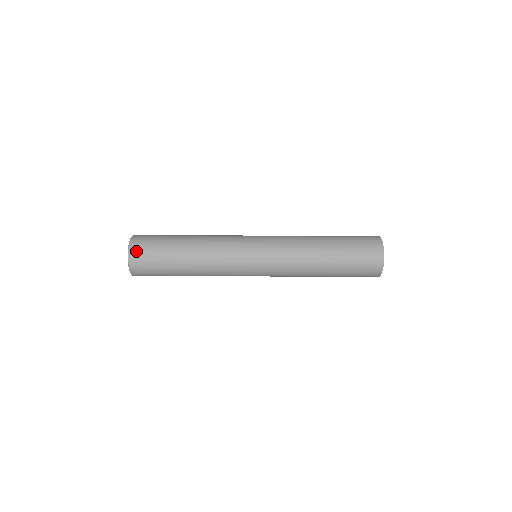
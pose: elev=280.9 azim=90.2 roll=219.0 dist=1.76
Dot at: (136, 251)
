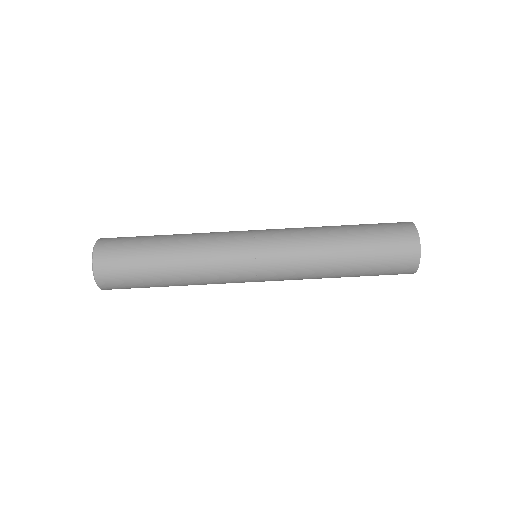
Dot at: (107, 284)
